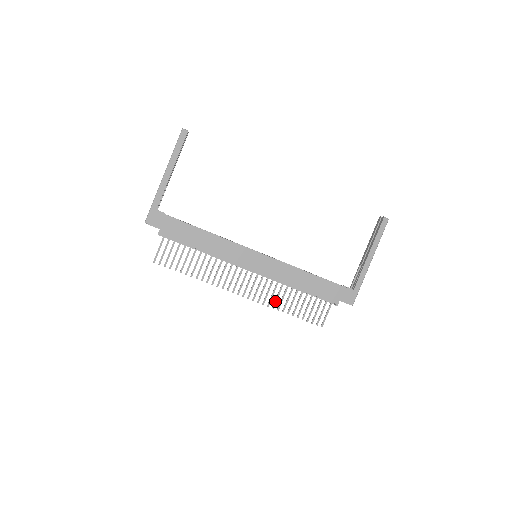
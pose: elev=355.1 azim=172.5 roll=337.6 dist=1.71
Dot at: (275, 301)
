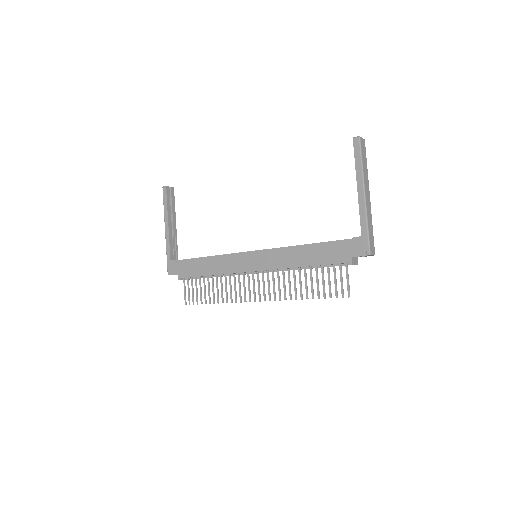
Dot at: (289, 291)
